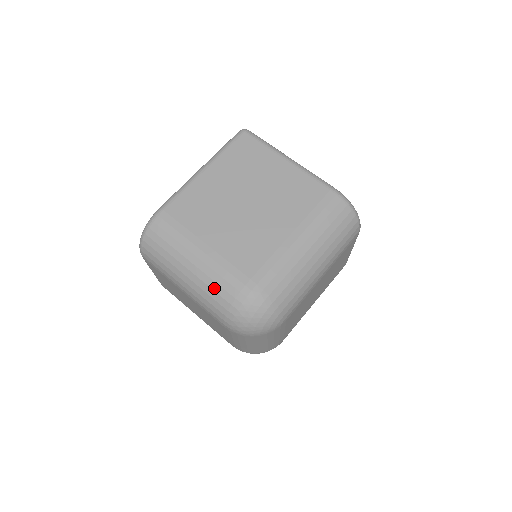
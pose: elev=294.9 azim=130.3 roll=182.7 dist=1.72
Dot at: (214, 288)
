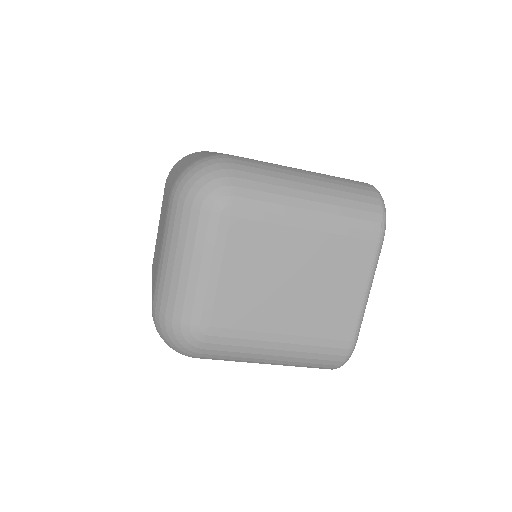
Dot at: (195, 158)
